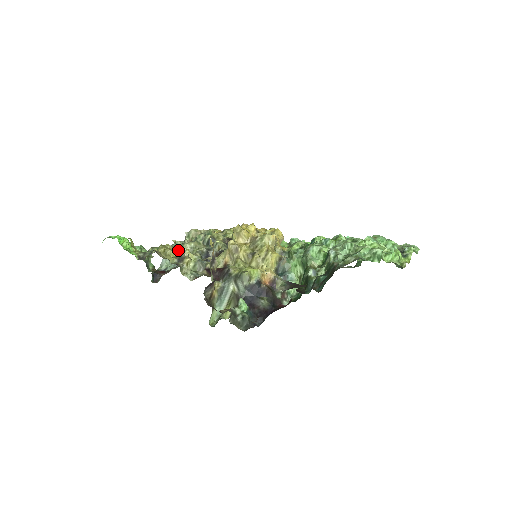
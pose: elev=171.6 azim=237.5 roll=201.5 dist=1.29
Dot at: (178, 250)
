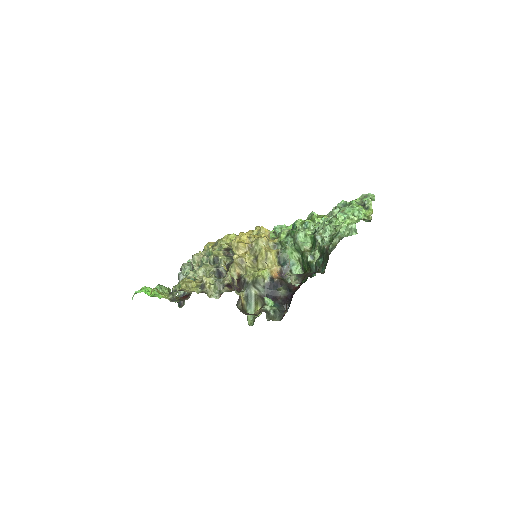
Dot at: occluded
